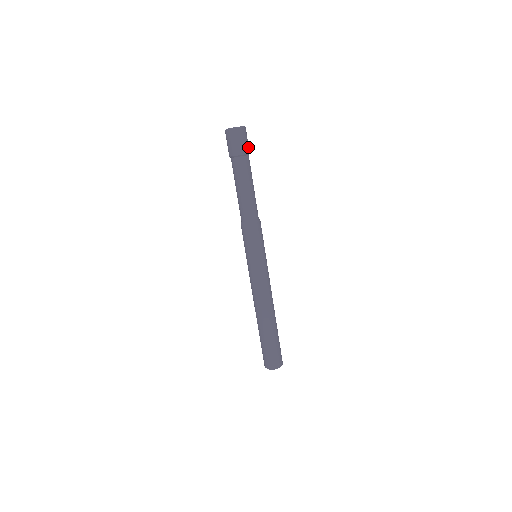
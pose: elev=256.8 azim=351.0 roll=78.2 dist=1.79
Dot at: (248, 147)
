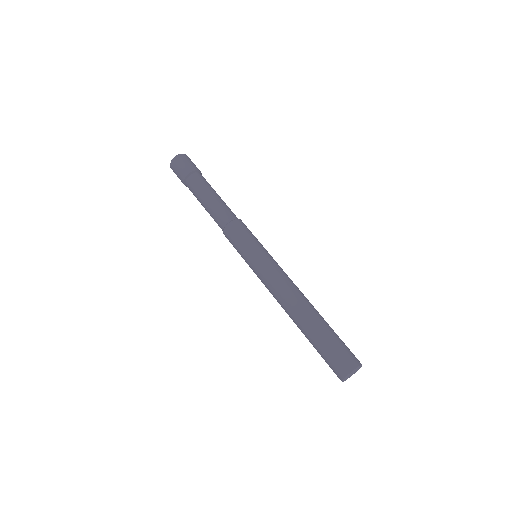
Dot at: (192, 166)
